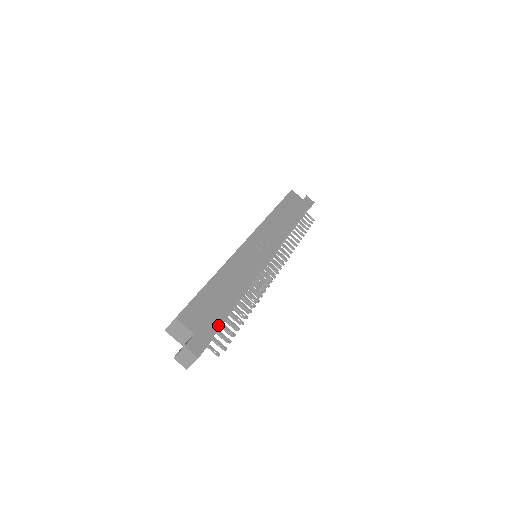
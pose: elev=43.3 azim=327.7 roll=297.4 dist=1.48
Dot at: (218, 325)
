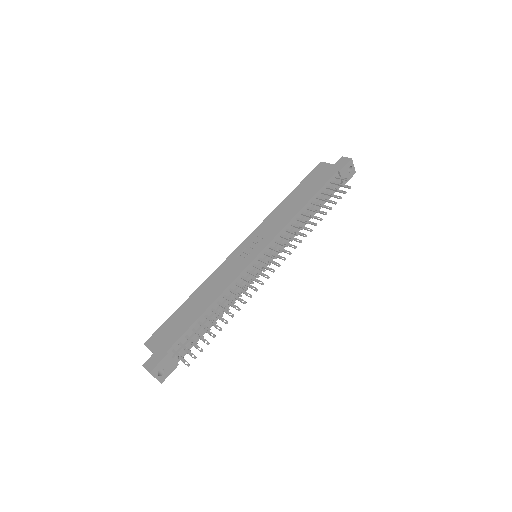
Dot at: (178, 339)
